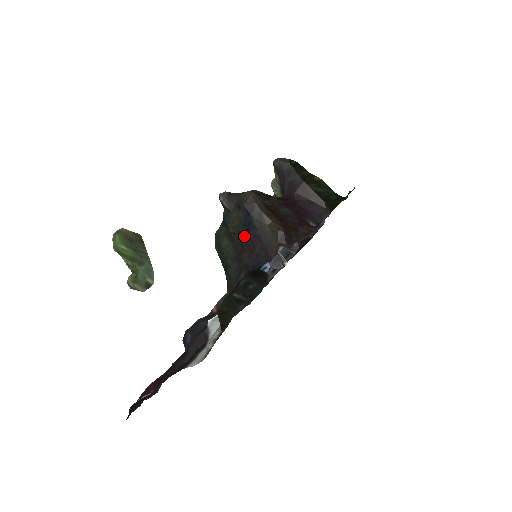
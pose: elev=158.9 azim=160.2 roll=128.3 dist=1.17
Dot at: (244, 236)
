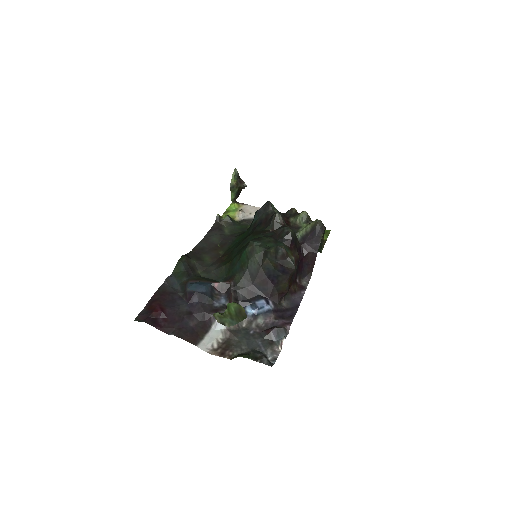
Dot at: (268, 274)
